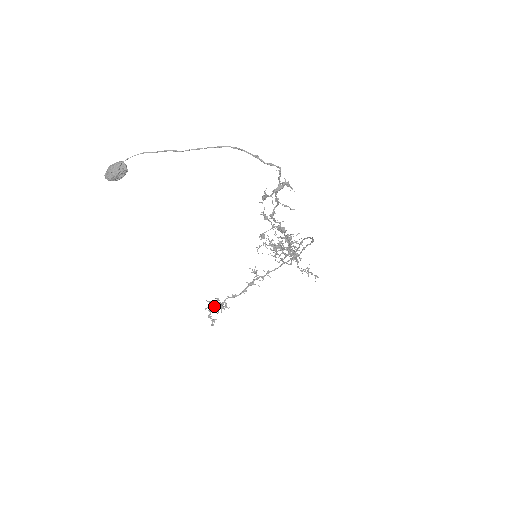
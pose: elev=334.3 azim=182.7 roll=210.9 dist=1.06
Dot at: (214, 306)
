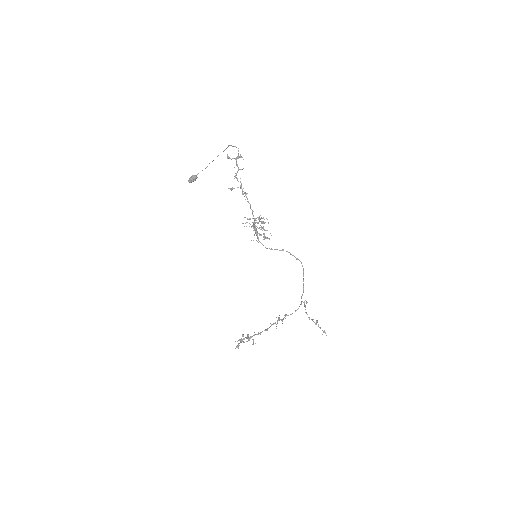
Dot at: (244, 339)
